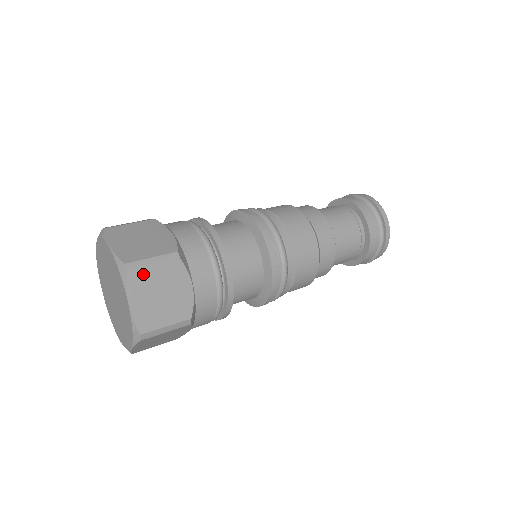
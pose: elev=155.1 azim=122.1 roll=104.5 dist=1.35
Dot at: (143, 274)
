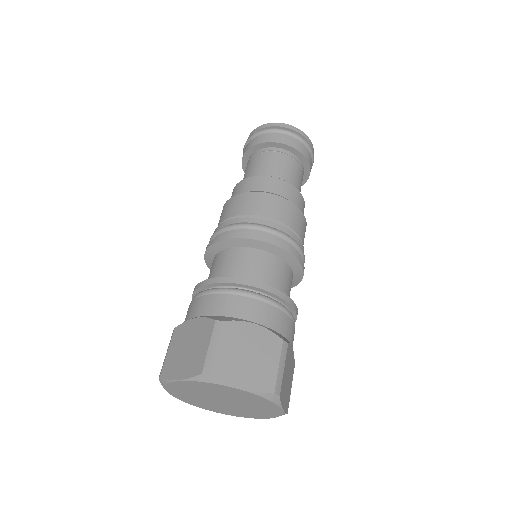
Dot at: (220, 362)
